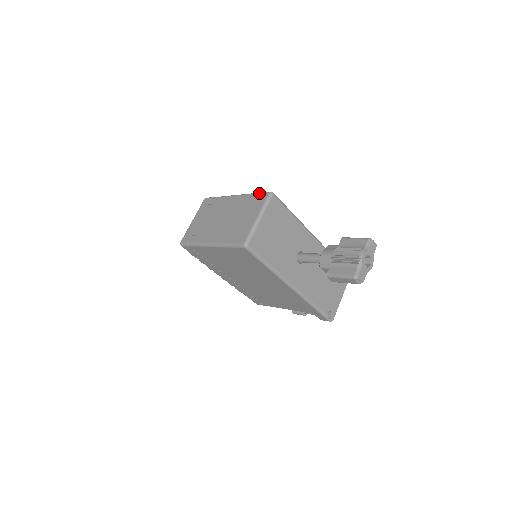
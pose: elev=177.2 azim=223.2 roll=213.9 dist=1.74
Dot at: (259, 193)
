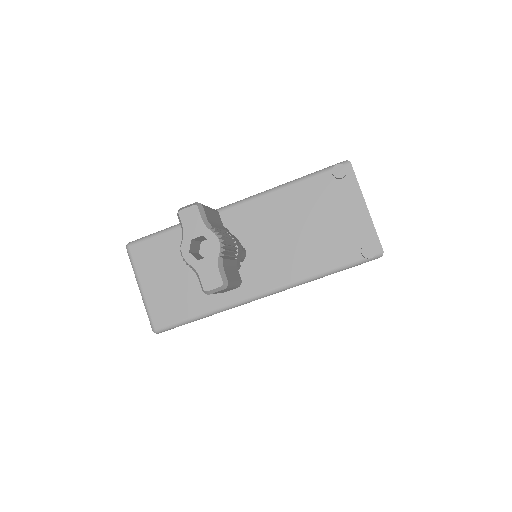
Dot at: occluded
